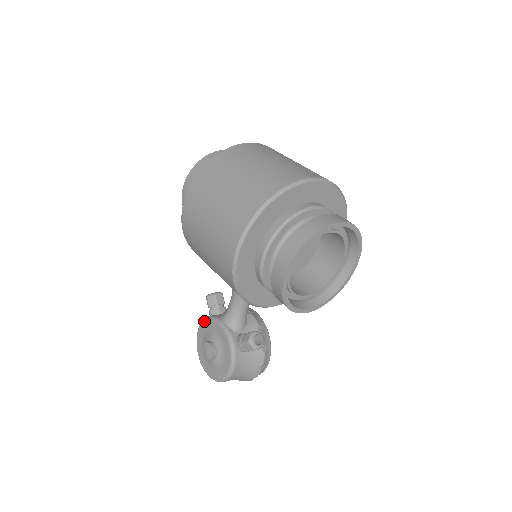
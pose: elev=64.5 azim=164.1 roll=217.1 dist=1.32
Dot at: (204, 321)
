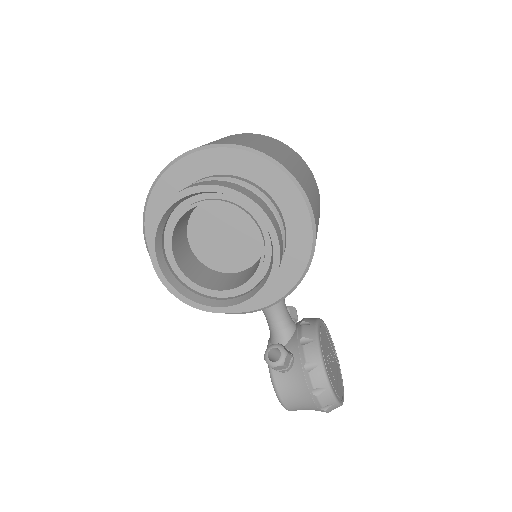
Dot at: occluded
